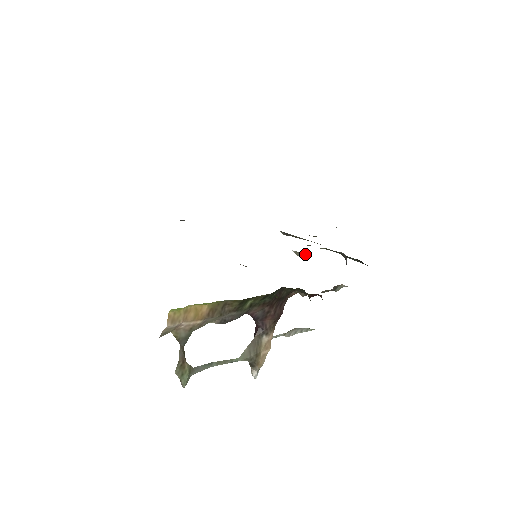
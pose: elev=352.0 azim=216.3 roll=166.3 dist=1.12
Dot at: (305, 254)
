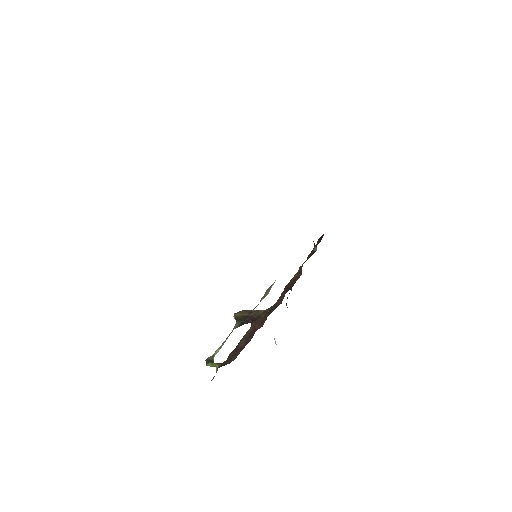
Dot at: occluded
